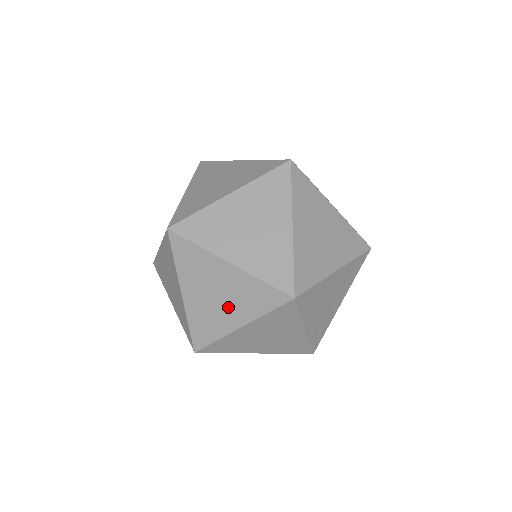
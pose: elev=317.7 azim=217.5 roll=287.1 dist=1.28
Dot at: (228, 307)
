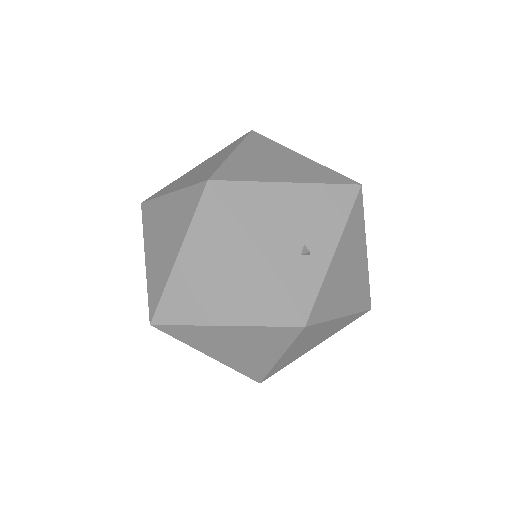
Dot at: (316, 342)
